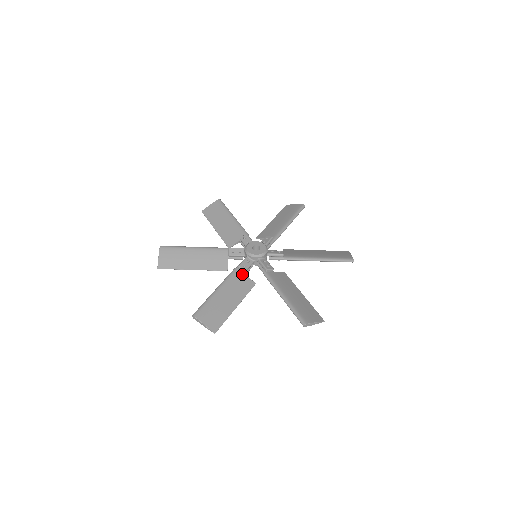
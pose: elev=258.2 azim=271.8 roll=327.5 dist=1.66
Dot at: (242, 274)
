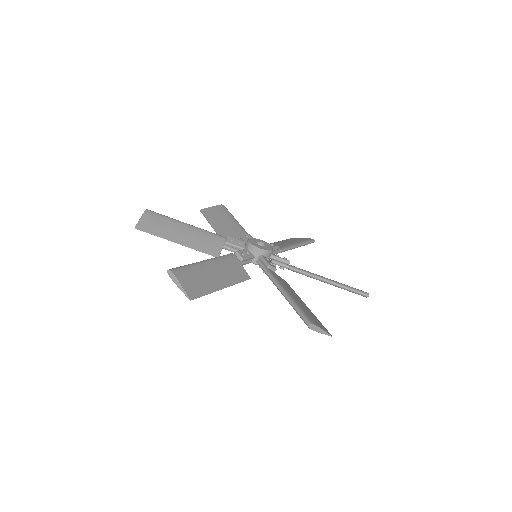
Dot at: (238, 262)
